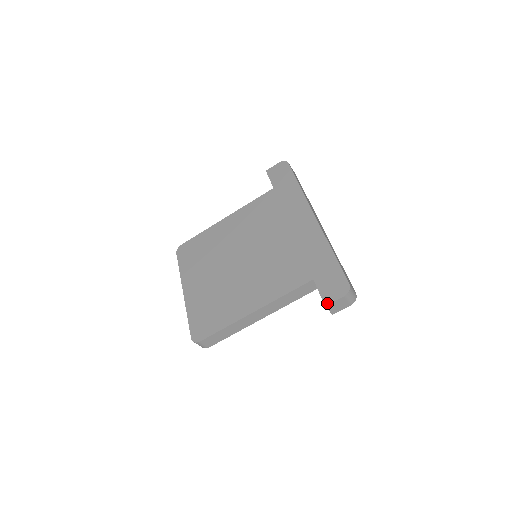
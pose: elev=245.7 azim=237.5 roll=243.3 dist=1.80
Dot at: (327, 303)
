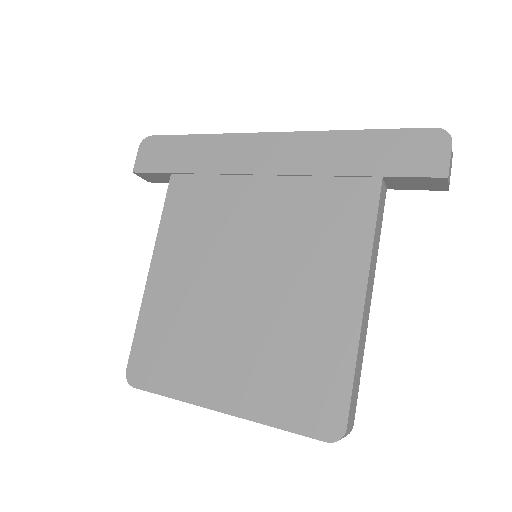
Dot at: (445, 172)
